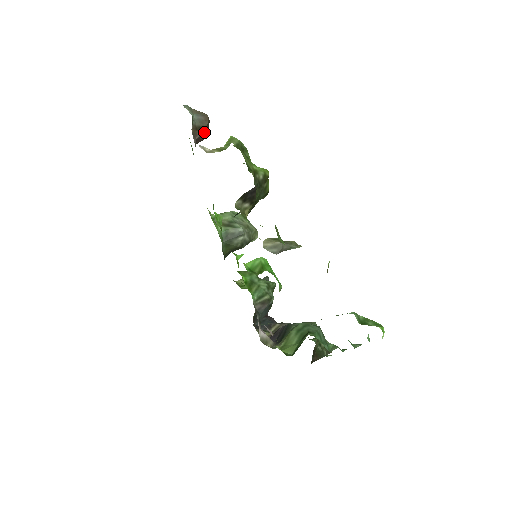
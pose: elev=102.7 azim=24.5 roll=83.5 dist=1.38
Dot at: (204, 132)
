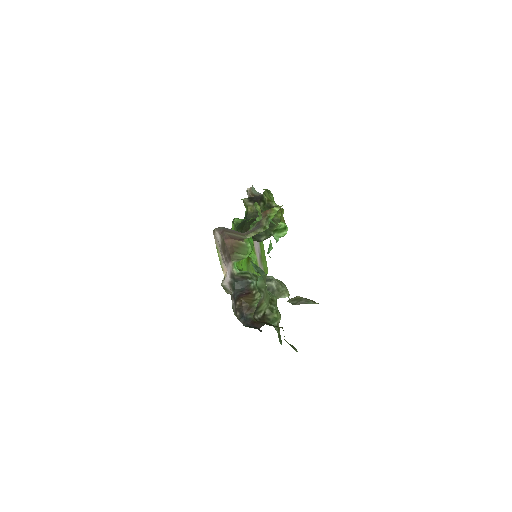
Dot at: occluded
